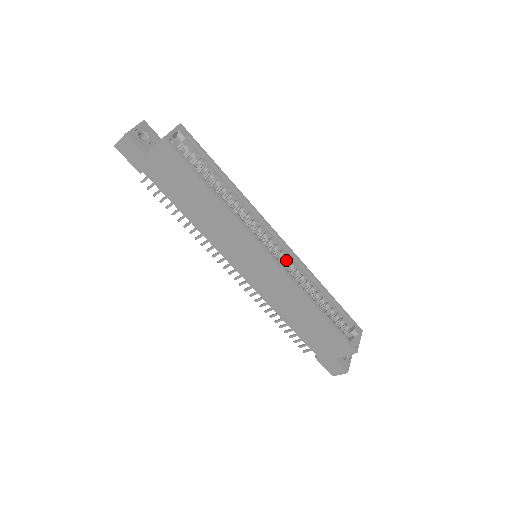
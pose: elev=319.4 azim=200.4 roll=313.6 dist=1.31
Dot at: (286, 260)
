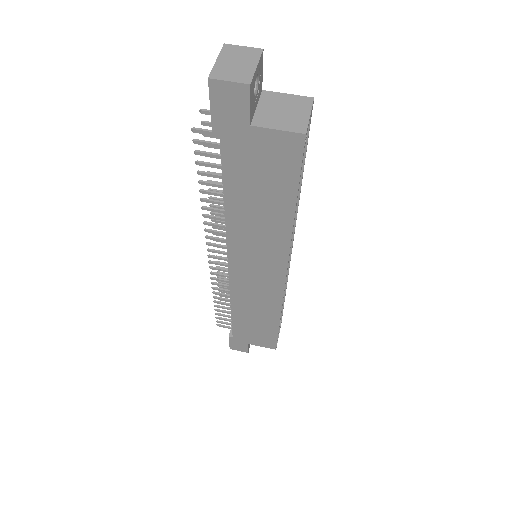
Dot at: occluded
